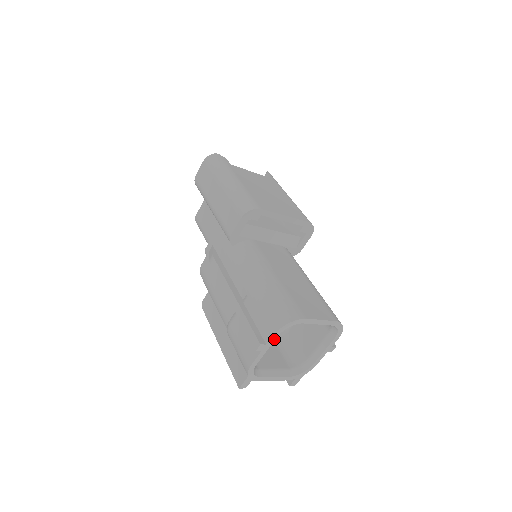
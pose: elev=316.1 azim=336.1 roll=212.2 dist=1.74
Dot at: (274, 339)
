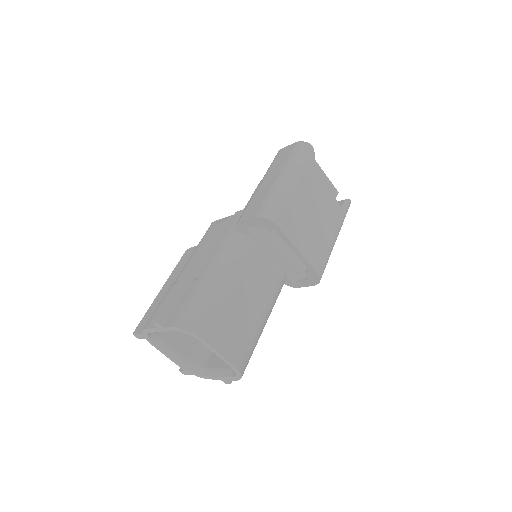
Dot at: (172, 330)
